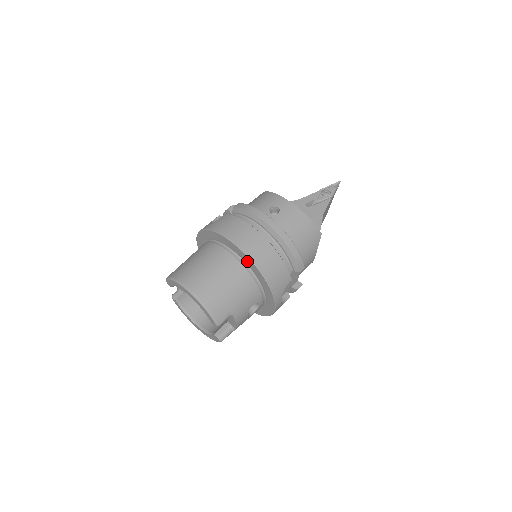
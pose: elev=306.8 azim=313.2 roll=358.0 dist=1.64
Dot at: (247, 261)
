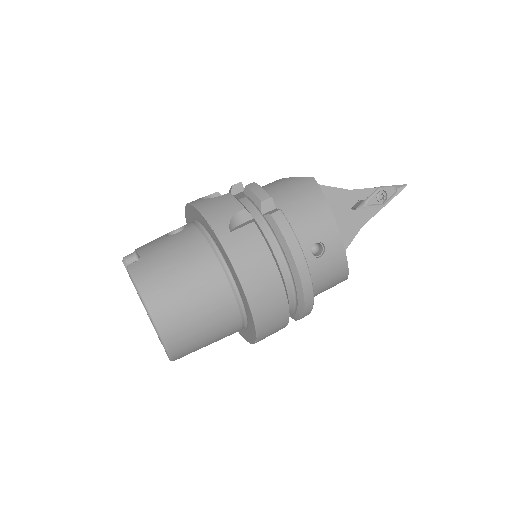
Dot at: (249, 316)
